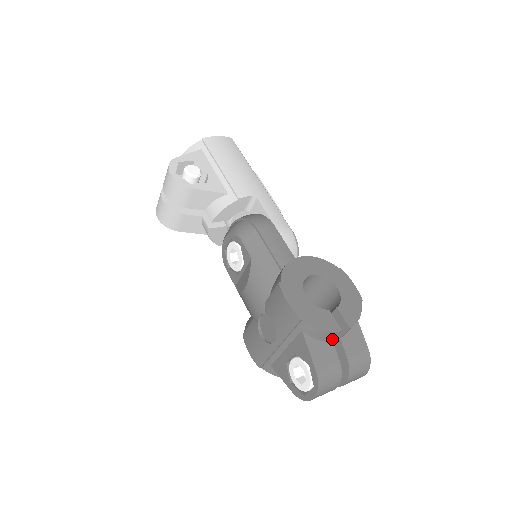
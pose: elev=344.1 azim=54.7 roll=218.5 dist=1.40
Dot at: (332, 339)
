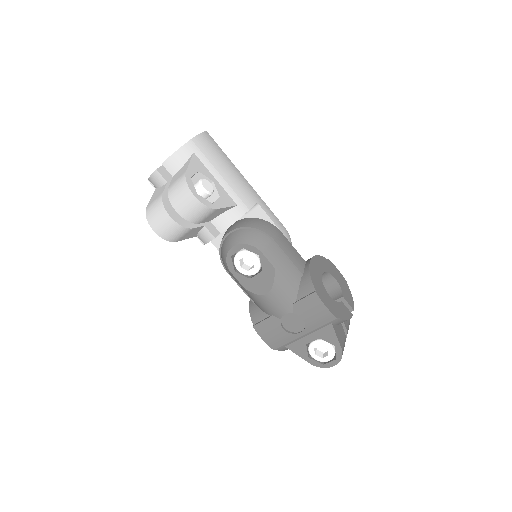
Dot at: occluded
